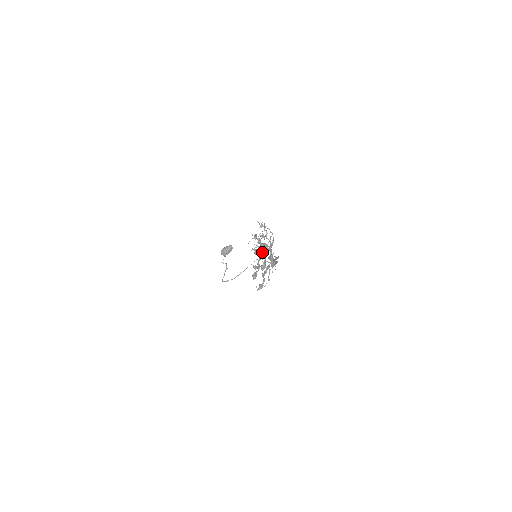
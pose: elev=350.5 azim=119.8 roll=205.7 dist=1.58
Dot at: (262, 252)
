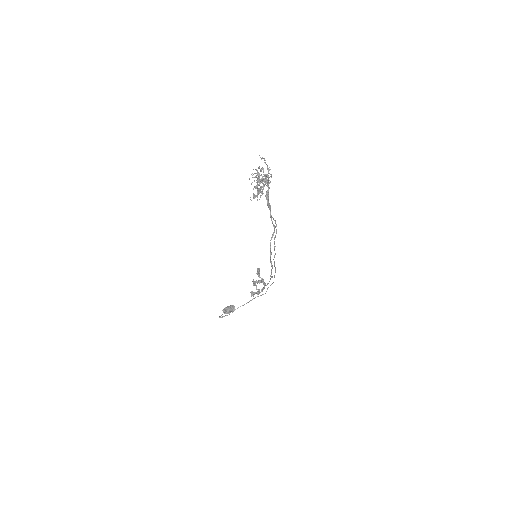
Dot at: occluded
